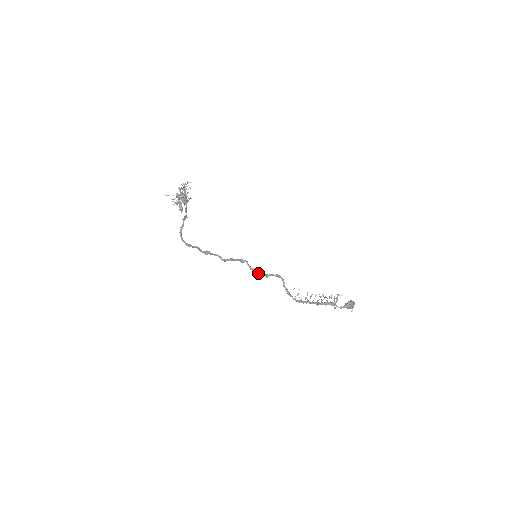
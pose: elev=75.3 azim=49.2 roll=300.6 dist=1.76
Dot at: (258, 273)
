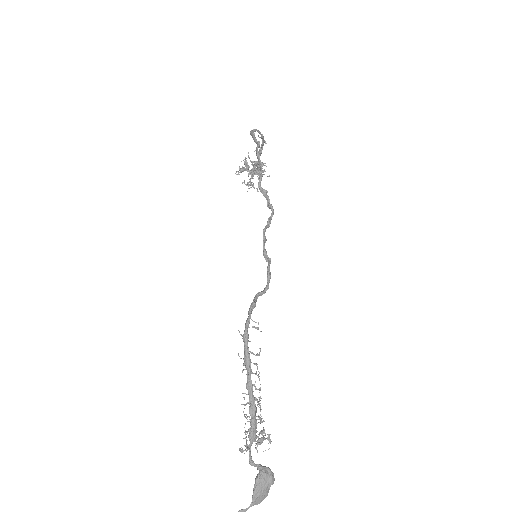
Dot at: (265, 236)
